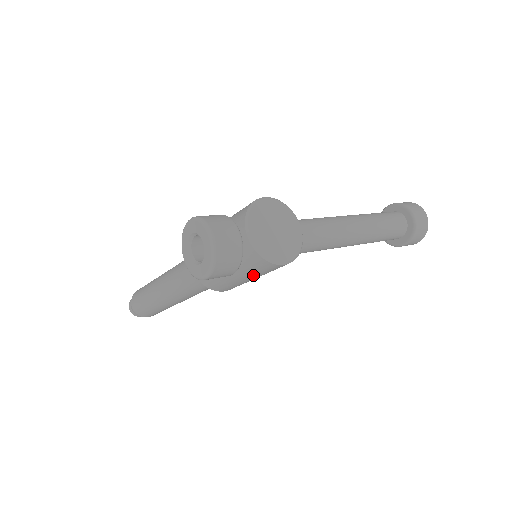
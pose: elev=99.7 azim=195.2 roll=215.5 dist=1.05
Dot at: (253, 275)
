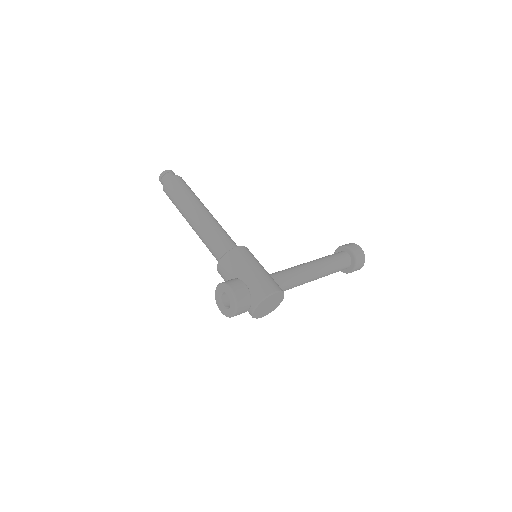
Dot at: occluded
